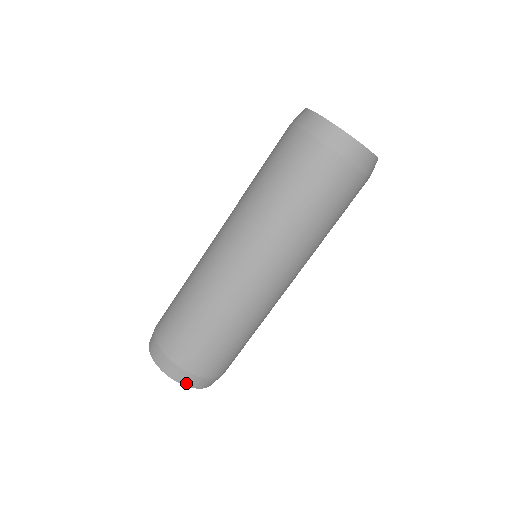
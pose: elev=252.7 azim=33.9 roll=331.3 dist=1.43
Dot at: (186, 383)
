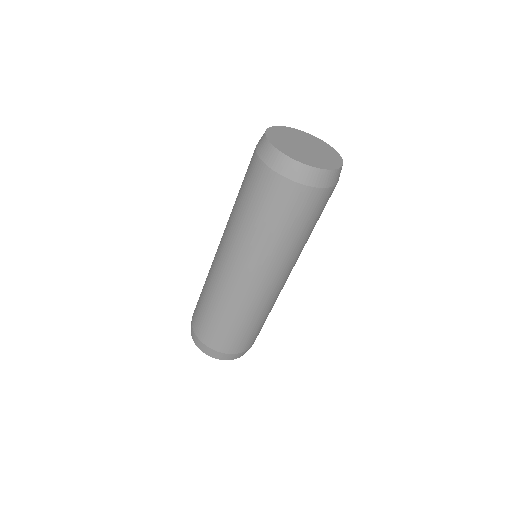
Dot at: occluded
